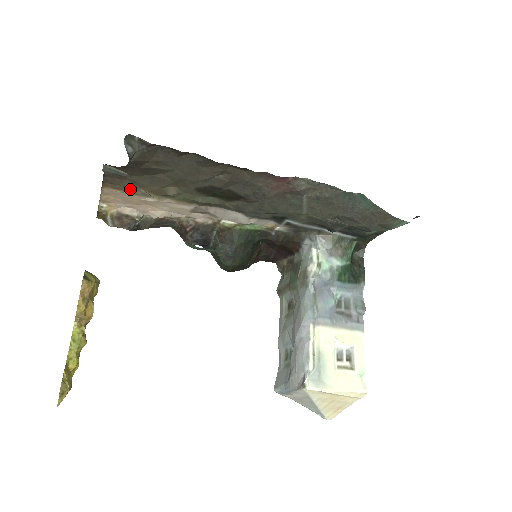
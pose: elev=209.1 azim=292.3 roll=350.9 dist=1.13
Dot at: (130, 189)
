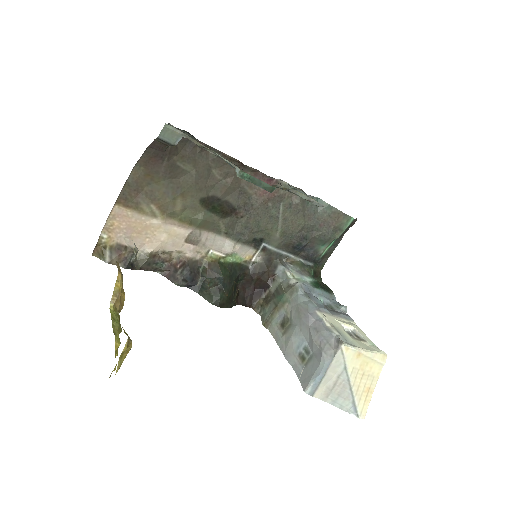
Dot at: (140, 206)
